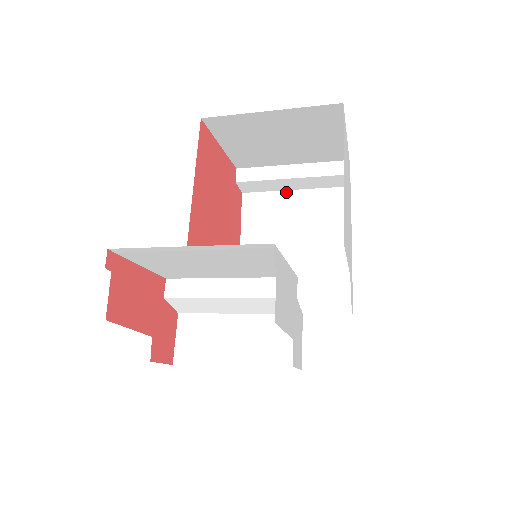
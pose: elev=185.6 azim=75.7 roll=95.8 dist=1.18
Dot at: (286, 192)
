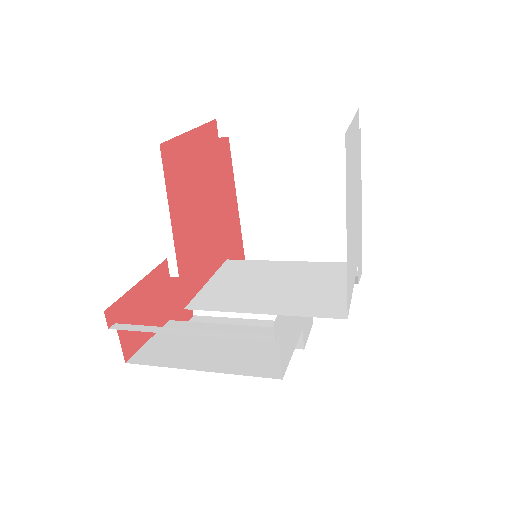
Dot at: (281, 134)
